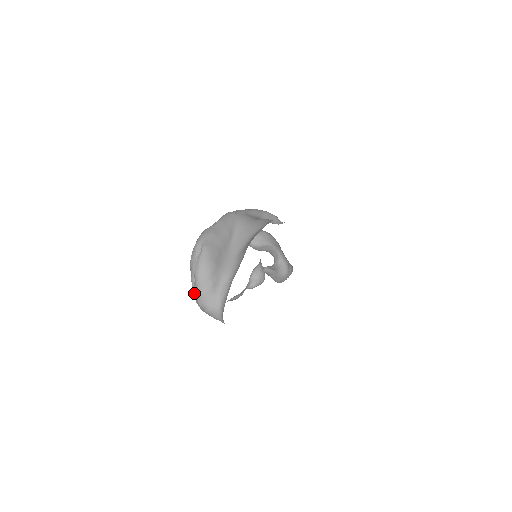
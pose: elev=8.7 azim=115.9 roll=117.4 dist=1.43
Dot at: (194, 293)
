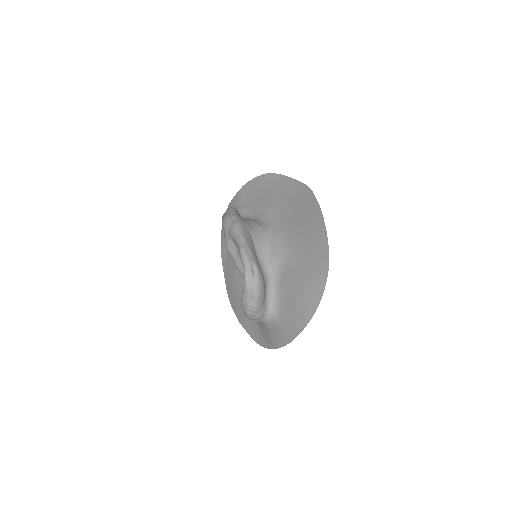
Dot at: (249, 307)
